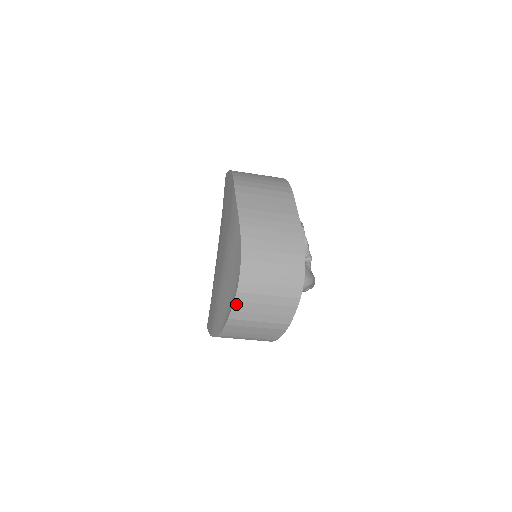
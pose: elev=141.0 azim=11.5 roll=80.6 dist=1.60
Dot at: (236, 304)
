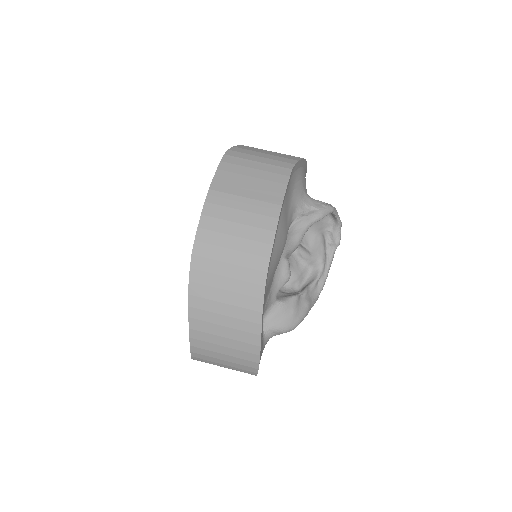
Dot at: occluded
